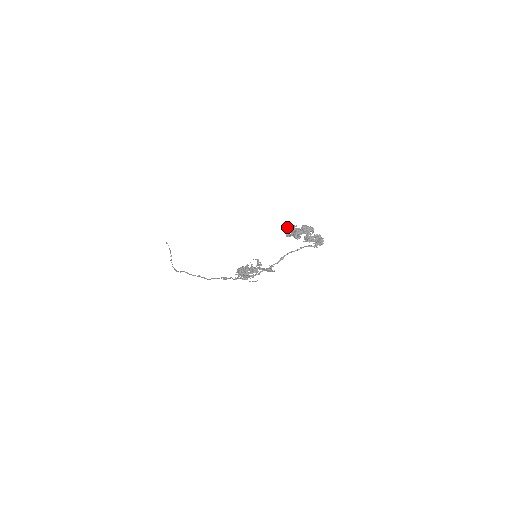
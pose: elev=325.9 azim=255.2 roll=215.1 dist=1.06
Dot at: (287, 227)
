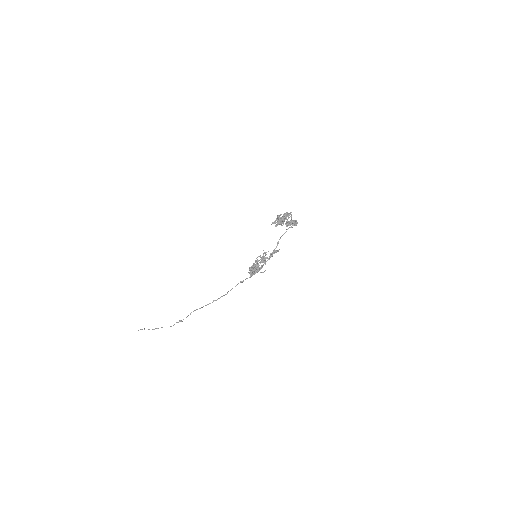
Dot at: (272, 222)
